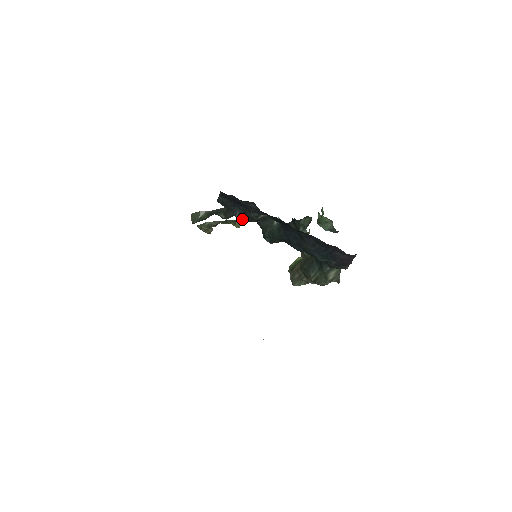
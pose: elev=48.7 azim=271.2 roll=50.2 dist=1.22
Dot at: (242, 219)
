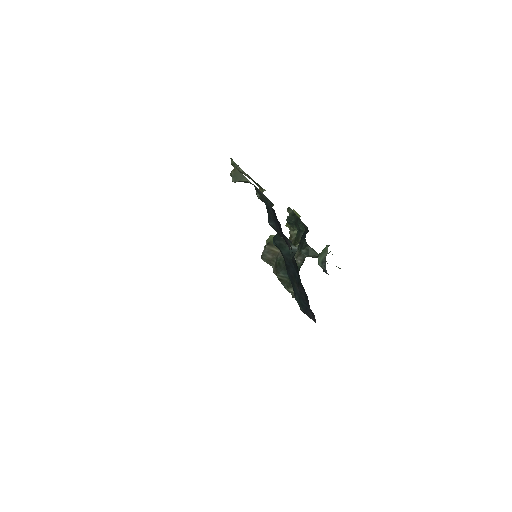
Dot at: occluded
